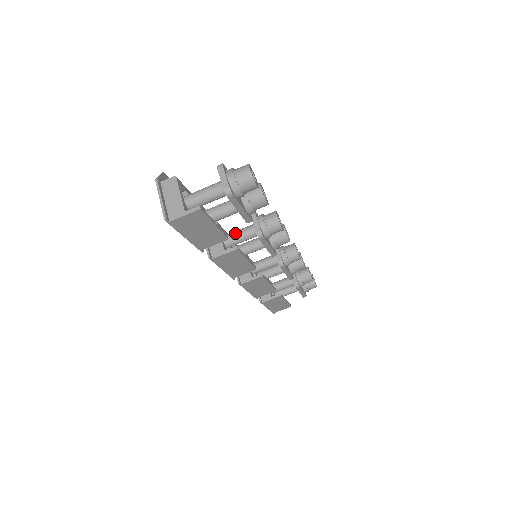
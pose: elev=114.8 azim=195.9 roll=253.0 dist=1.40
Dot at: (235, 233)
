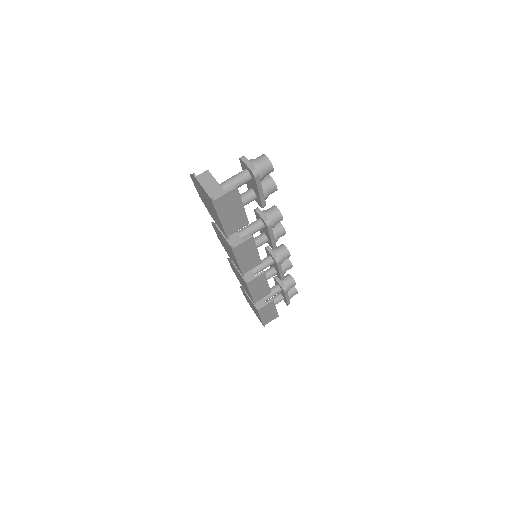
Dot at: (245, 228)
